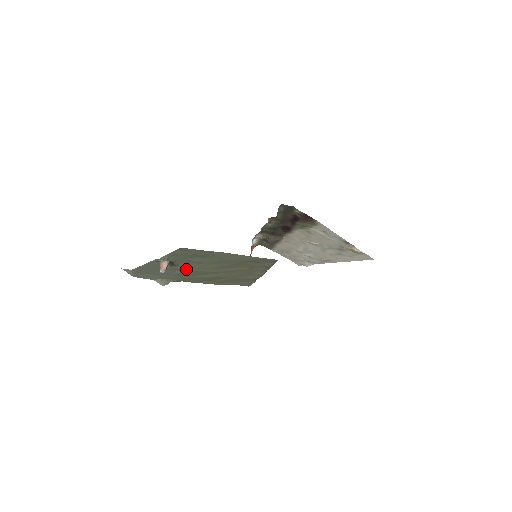
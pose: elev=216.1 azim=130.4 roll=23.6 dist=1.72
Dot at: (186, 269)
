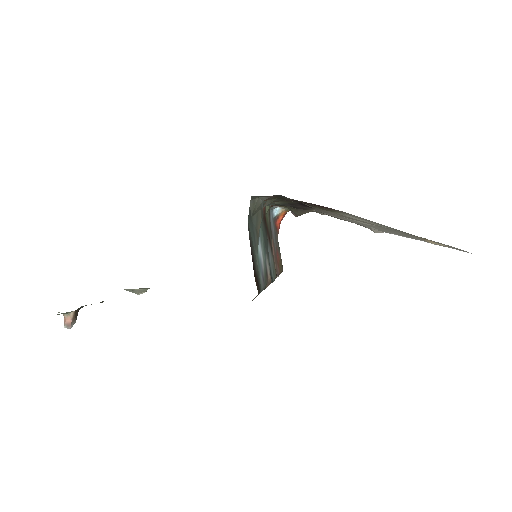
Dot at: occluded
